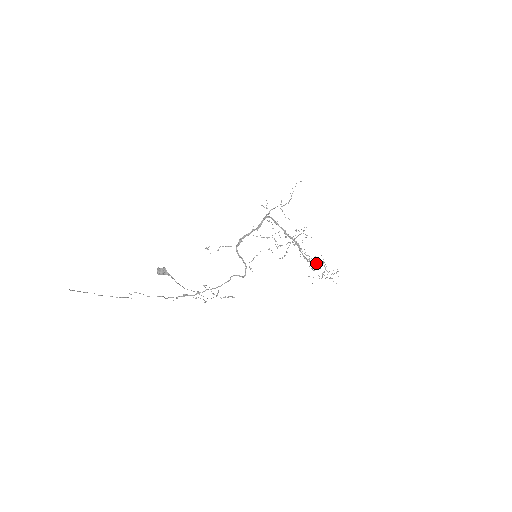
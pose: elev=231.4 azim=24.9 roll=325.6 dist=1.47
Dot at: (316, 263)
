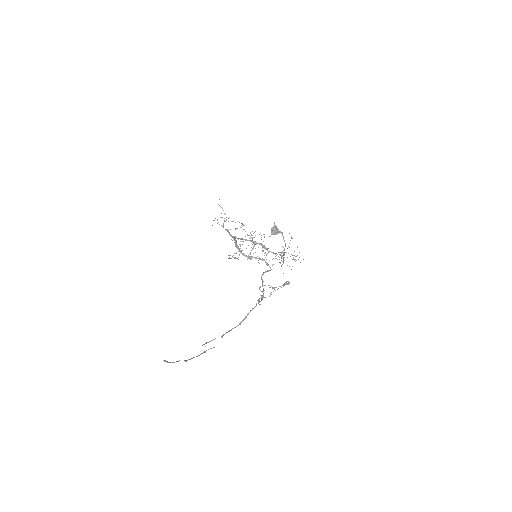
Dot at: (280, 255)
